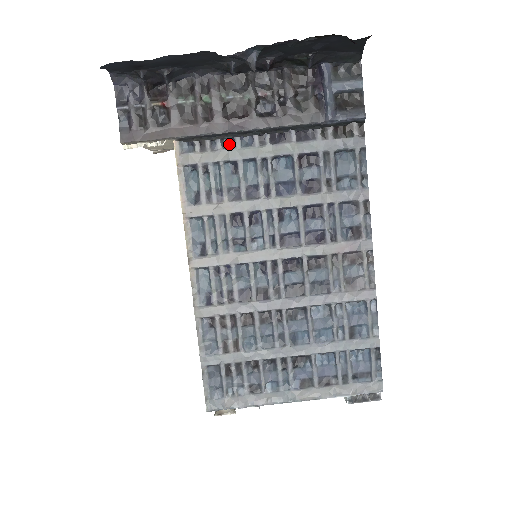
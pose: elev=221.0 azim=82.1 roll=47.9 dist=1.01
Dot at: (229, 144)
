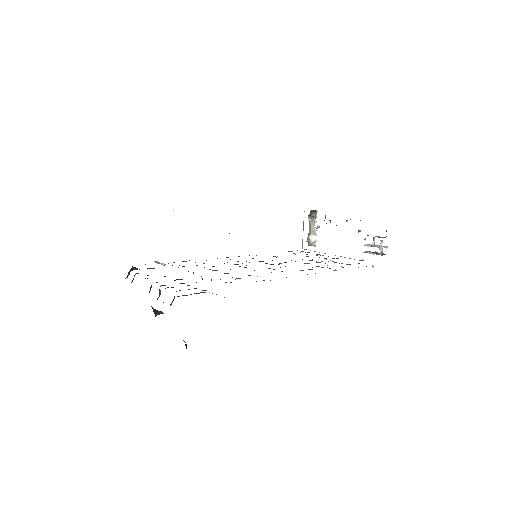
Dot at: occluded
